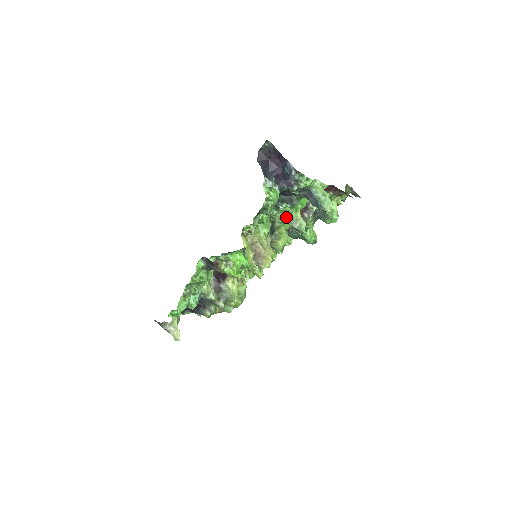
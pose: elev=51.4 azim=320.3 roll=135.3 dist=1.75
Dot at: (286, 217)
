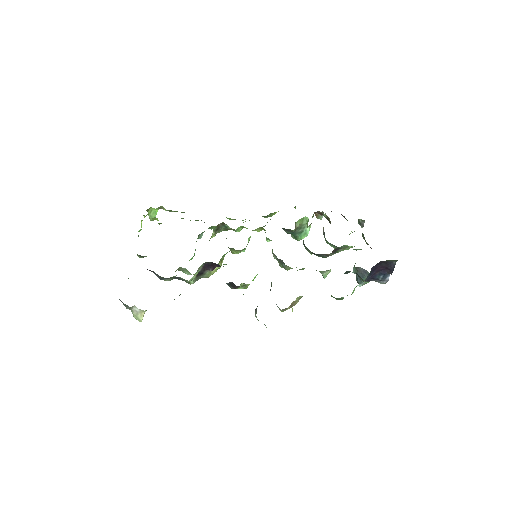
Dot at: occluded
